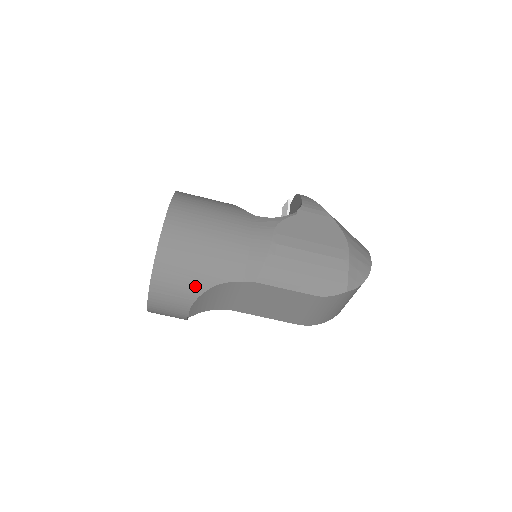
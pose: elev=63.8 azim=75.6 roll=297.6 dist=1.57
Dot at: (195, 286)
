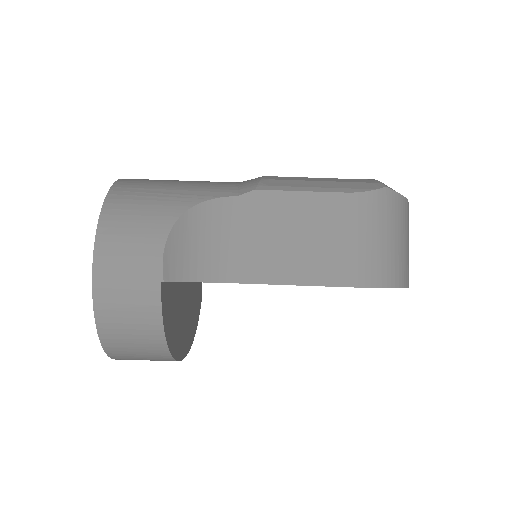
Dot at: (169, 208)
